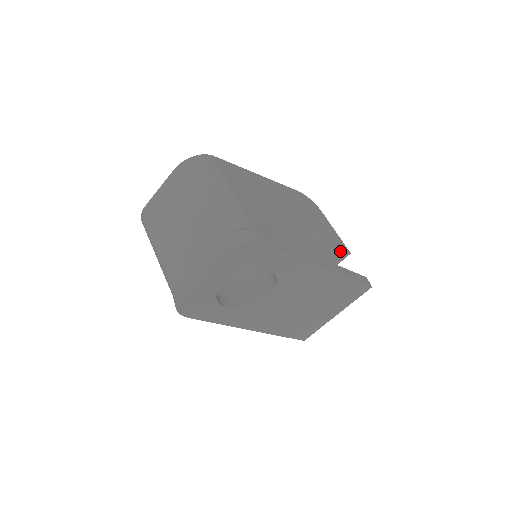
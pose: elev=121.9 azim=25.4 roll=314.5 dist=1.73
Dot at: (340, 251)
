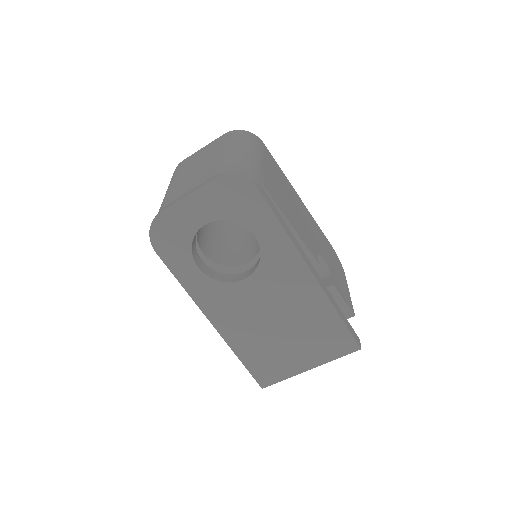
Dot at: (344, 301)
